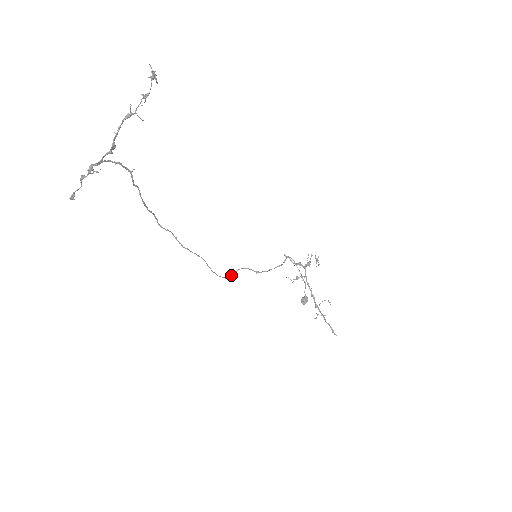
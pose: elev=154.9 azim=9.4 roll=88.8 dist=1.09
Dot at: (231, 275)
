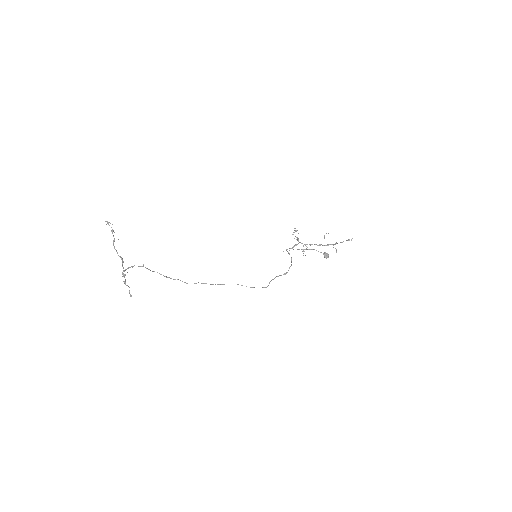
Dot at: occluded
